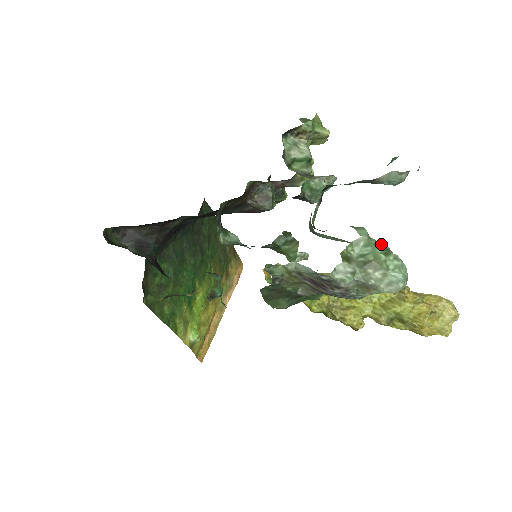
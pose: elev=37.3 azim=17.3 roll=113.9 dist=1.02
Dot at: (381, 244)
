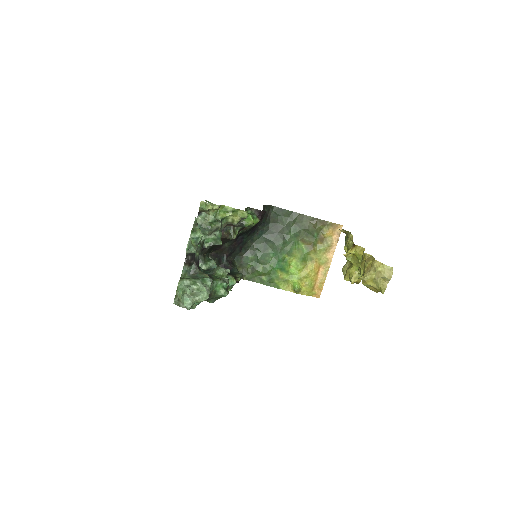
Dot at: (185, 288)
